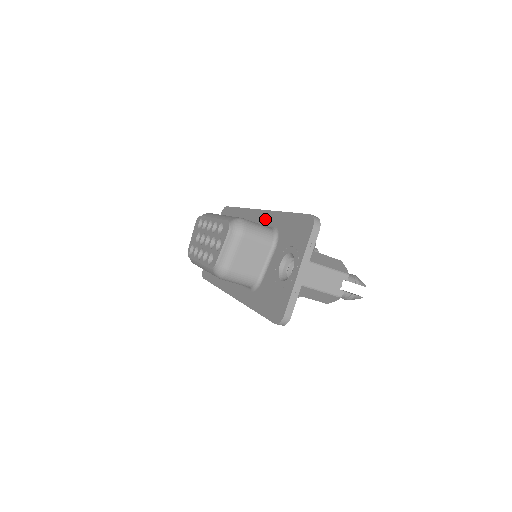
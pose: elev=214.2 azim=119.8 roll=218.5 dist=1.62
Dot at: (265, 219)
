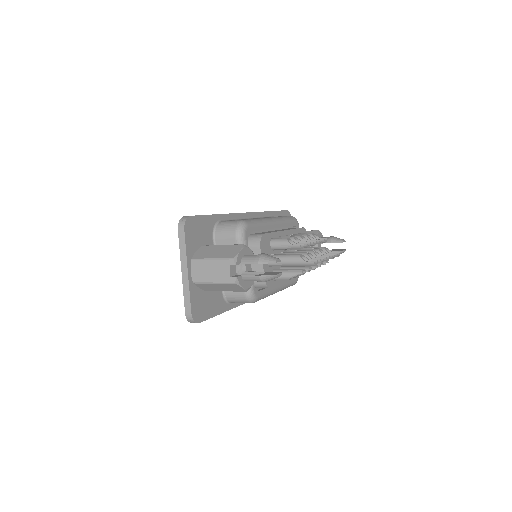
Dot at: occluded
